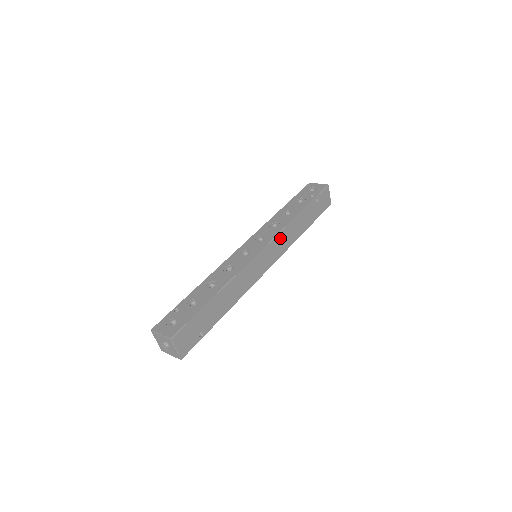
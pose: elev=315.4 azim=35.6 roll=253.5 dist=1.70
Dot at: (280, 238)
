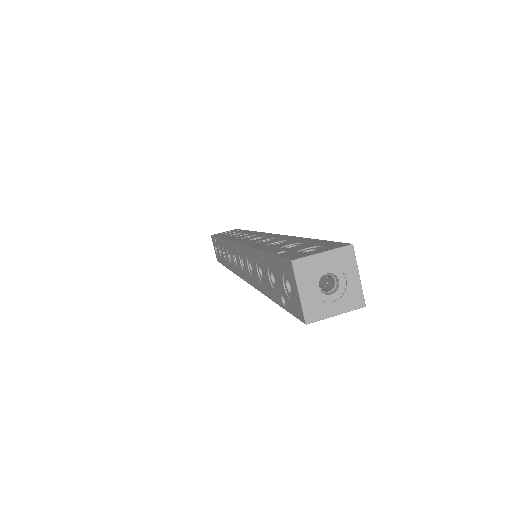
Dot at: occluded
